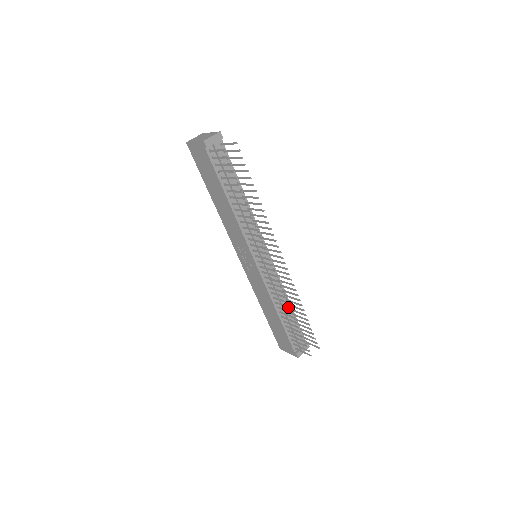
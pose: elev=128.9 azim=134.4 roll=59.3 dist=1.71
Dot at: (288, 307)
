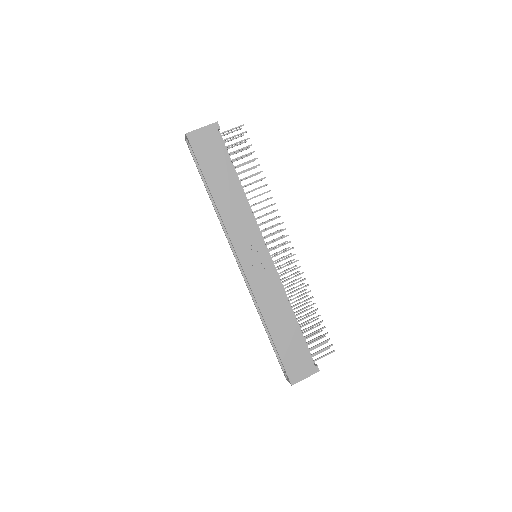
Dot at: (307, 292)
